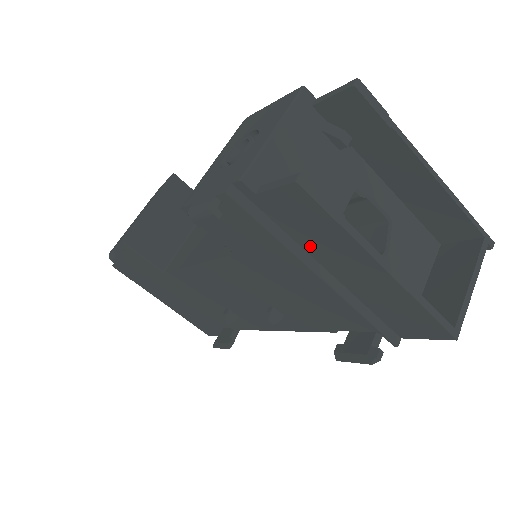
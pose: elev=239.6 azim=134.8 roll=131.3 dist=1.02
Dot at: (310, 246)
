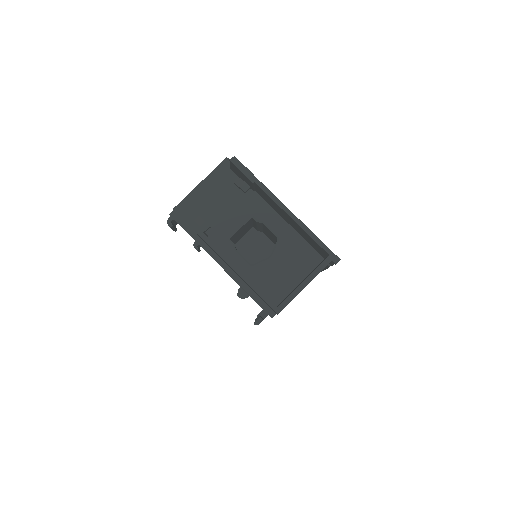
Dot at: (210, 247)
